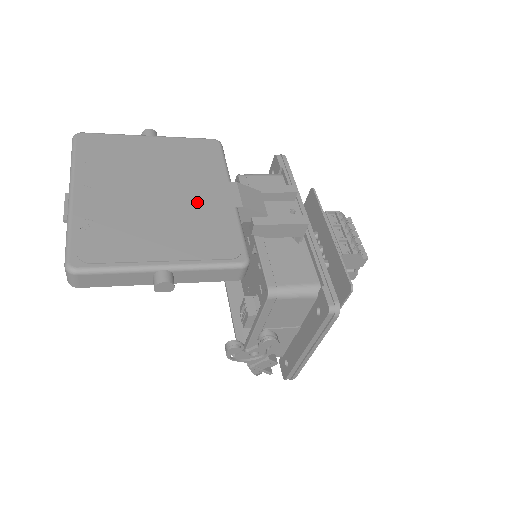
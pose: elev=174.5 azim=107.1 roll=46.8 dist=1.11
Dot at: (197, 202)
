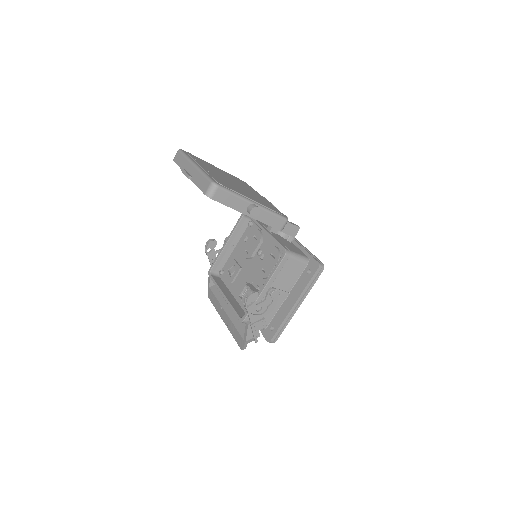
Dot at: (253, 193)
